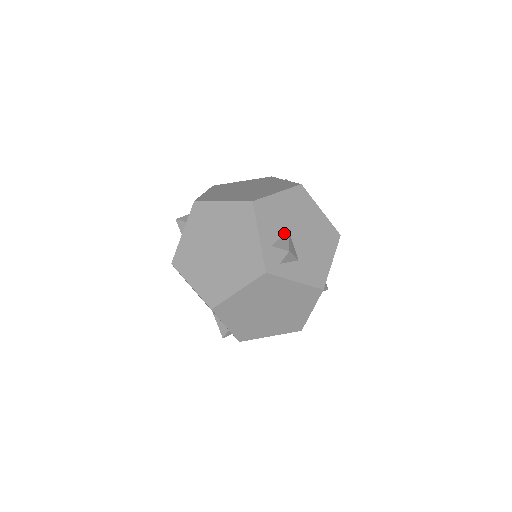
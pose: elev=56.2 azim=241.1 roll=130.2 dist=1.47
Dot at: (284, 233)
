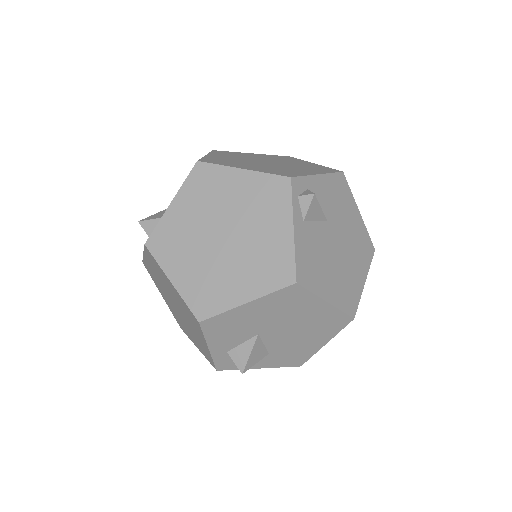
Dot at: (250, 338)
